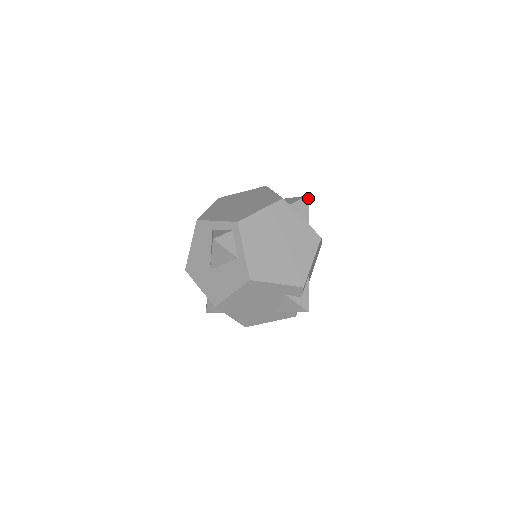
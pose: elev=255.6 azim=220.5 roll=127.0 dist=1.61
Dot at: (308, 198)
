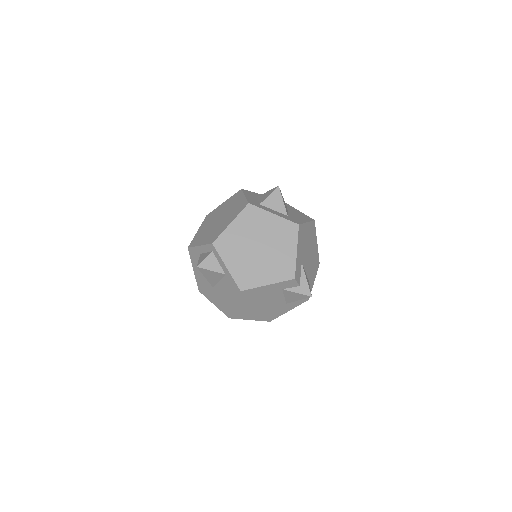
Dot at: (278, 189)
